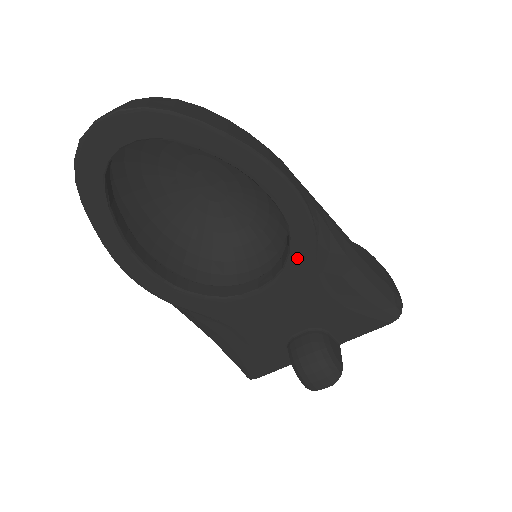
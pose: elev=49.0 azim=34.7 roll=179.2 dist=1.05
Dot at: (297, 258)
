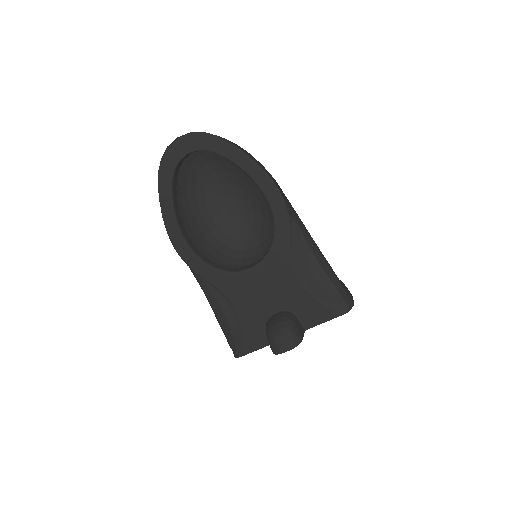
Dot at: (278, 244)
